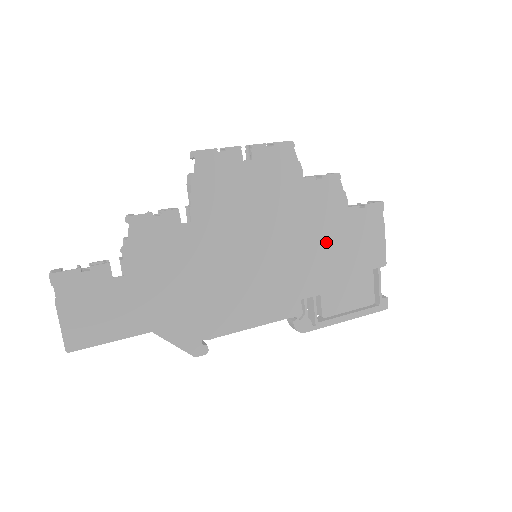
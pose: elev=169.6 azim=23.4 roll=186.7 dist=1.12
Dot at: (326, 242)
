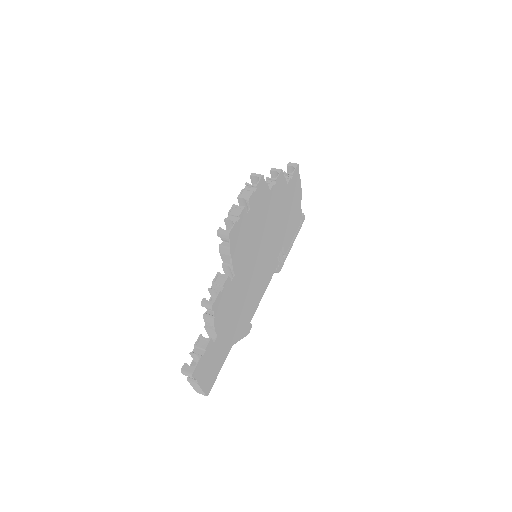
Dot at: (282, 215)
